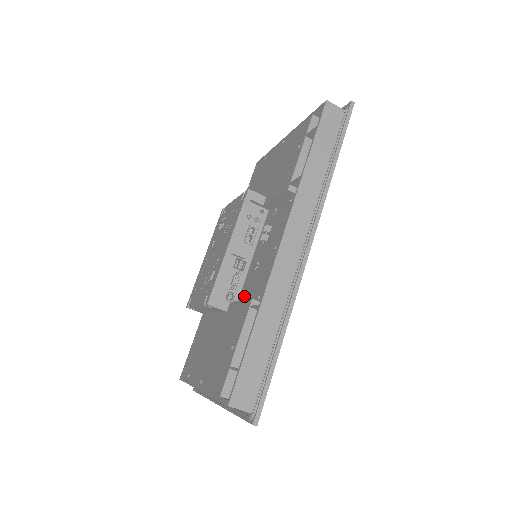
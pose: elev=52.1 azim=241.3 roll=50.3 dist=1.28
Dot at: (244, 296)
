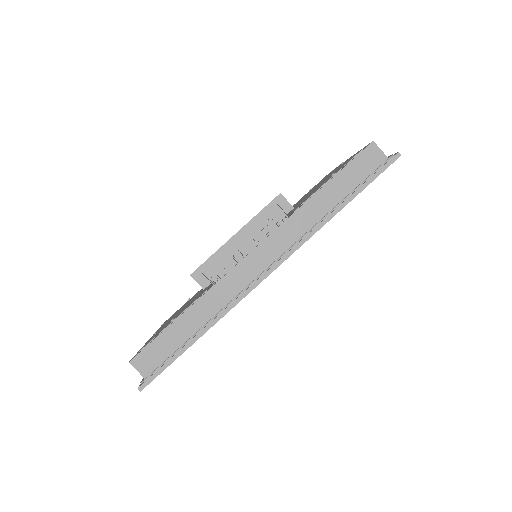
Dot at: occluded
